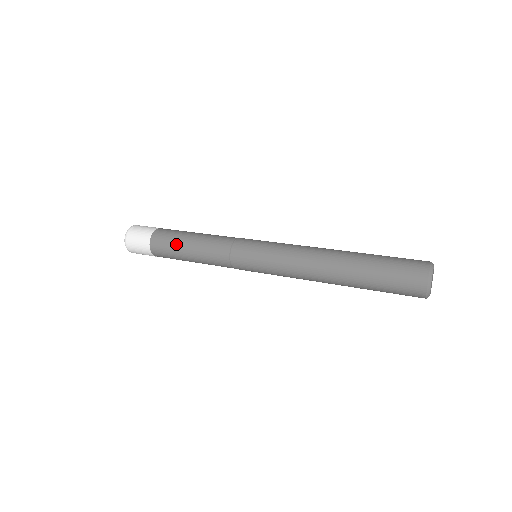
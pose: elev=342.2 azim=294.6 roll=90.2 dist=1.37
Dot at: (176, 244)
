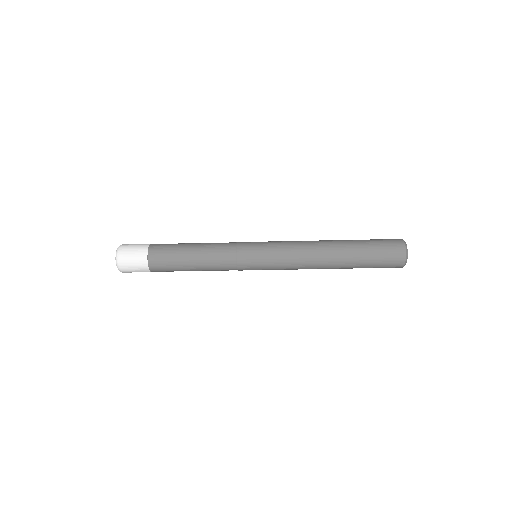
Dot at: (178, 255)
